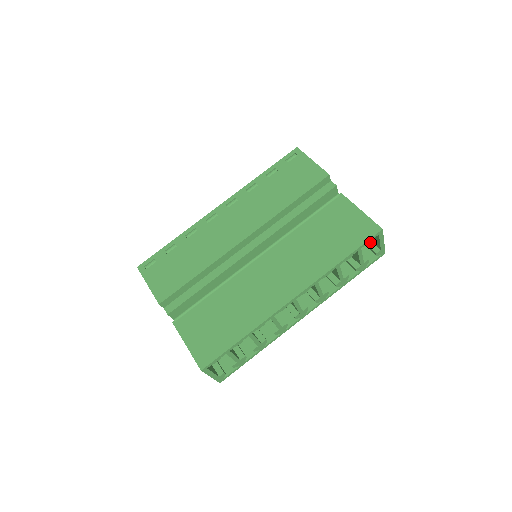
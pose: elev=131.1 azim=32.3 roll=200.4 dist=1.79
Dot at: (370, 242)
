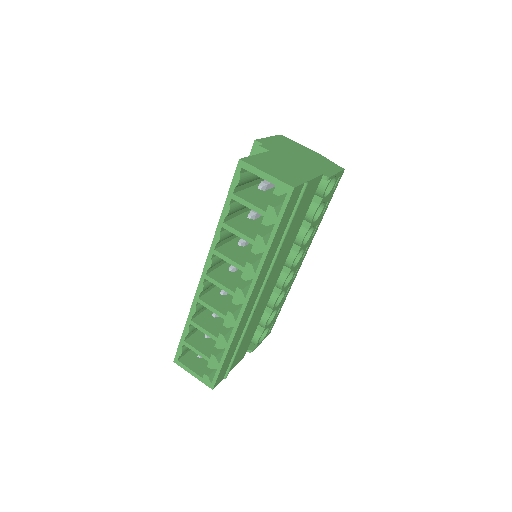
Dot at: occluded
